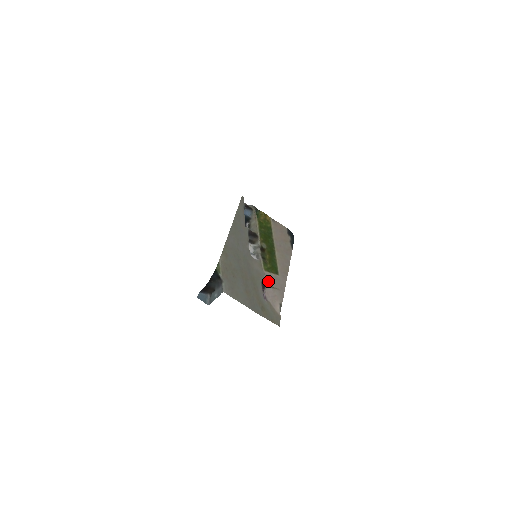
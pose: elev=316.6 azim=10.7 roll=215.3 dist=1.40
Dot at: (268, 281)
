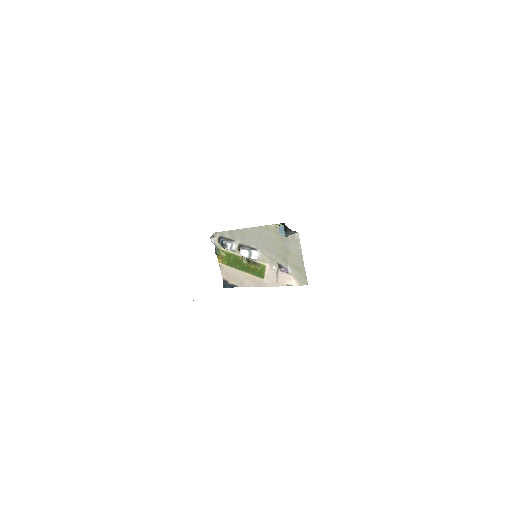
Dot at: (274, 269)
